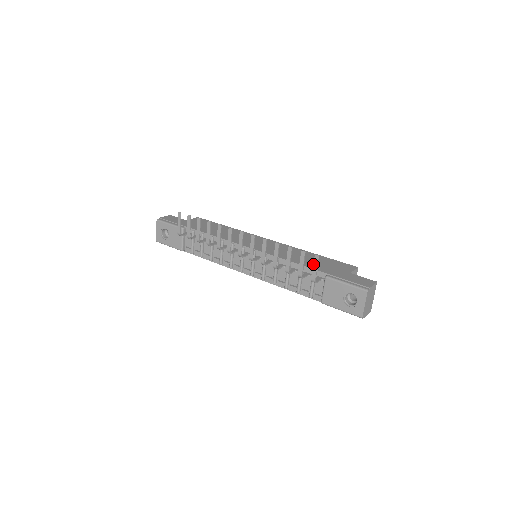
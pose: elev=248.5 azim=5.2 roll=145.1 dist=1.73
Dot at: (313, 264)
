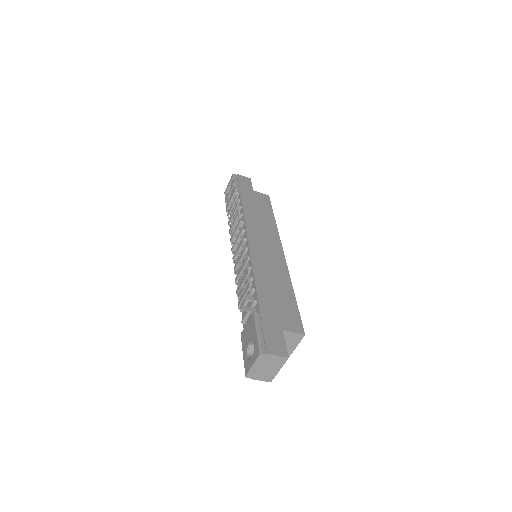
Dot at: (245, 289)
